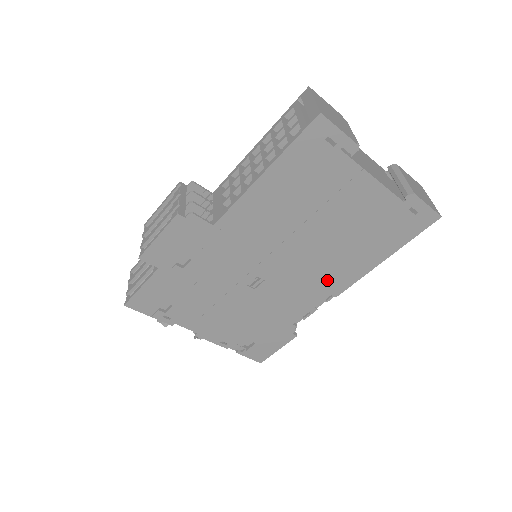
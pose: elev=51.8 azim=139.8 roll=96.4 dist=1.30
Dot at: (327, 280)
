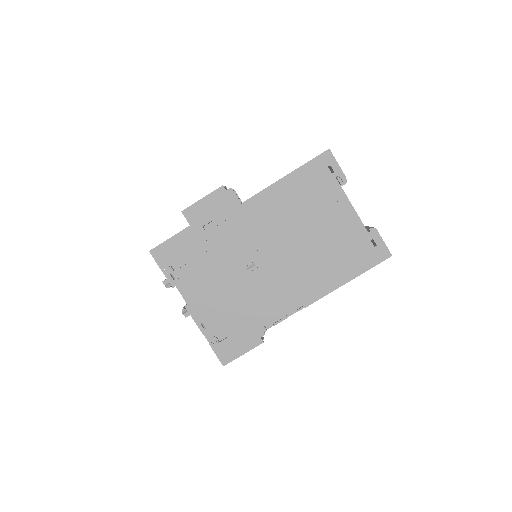
Dot at: (303, 286)
